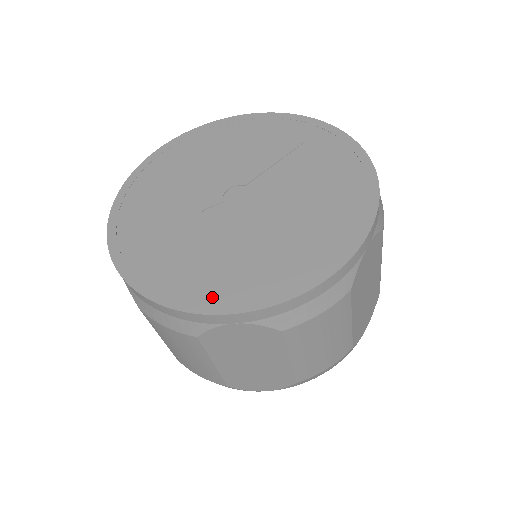
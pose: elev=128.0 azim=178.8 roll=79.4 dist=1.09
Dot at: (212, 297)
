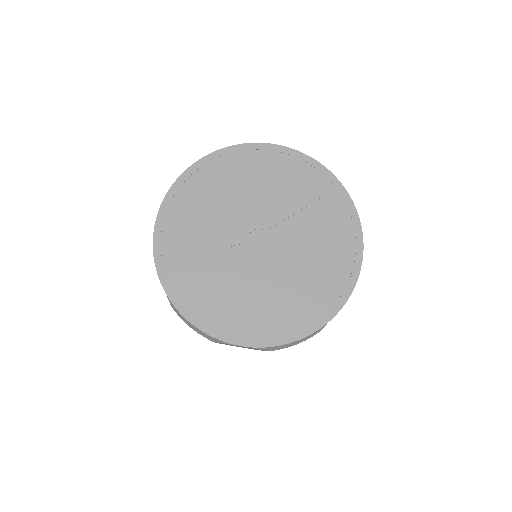
Dot at: (231, 329)
